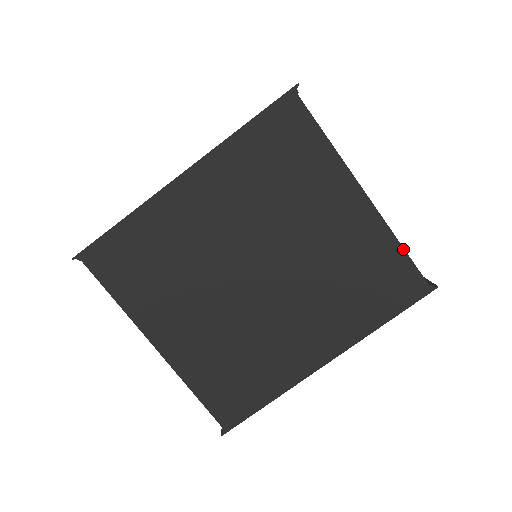
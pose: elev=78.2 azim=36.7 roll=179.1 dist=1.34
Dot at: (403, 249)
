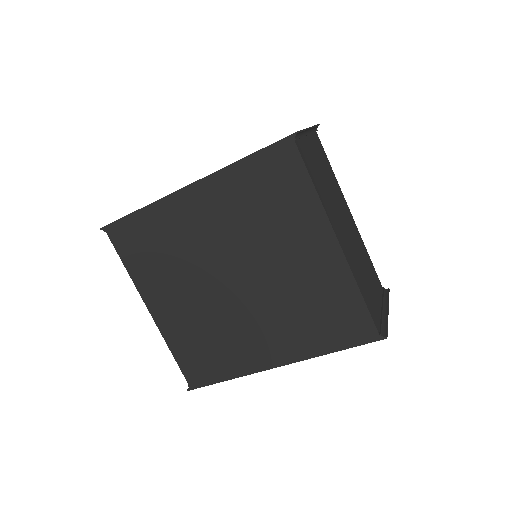
Dot at: (362, 297)
